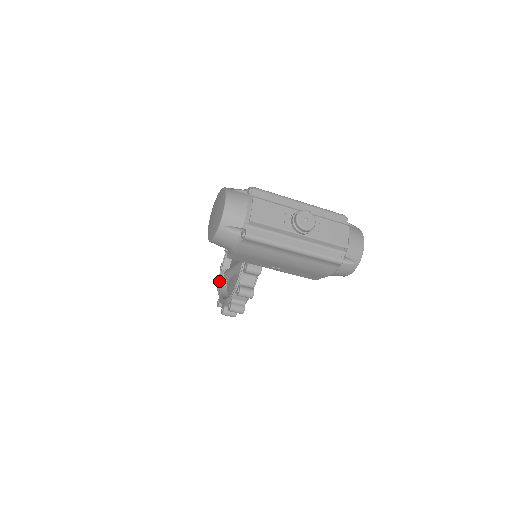
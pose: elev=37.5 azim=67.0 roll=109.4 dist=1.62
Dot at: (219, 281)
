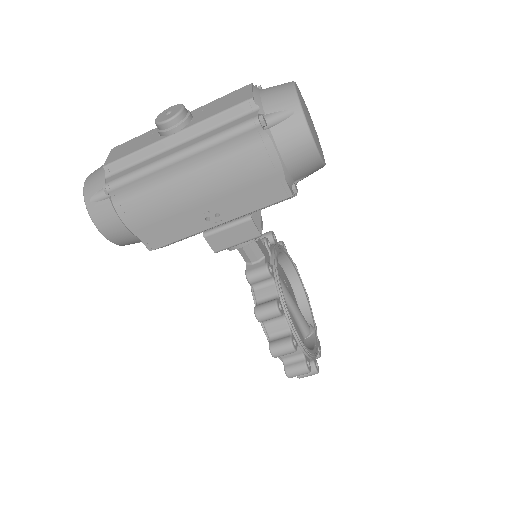
Dot at: occluded
